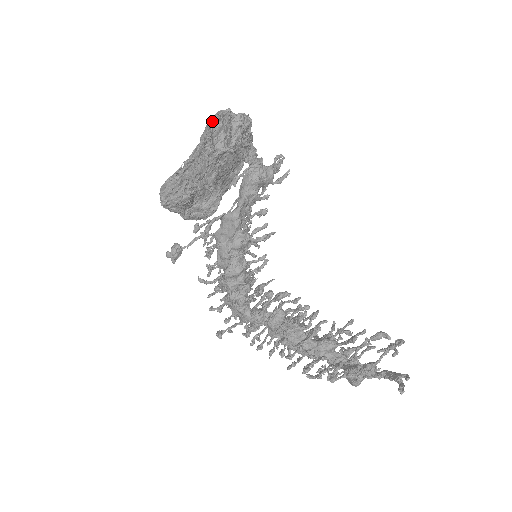
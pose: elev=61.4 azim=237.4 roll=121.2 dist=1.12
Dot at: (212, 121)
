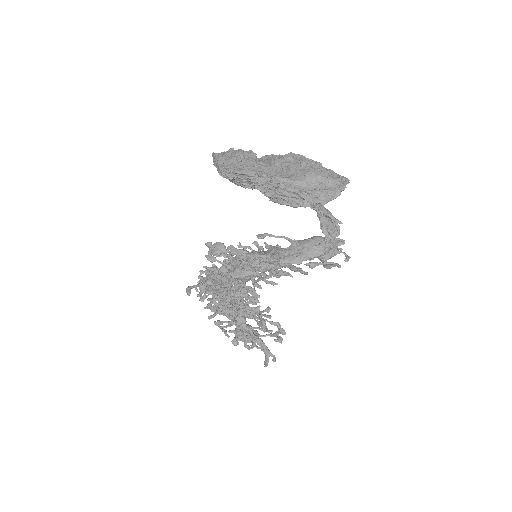
Dot at: (334, 196)
